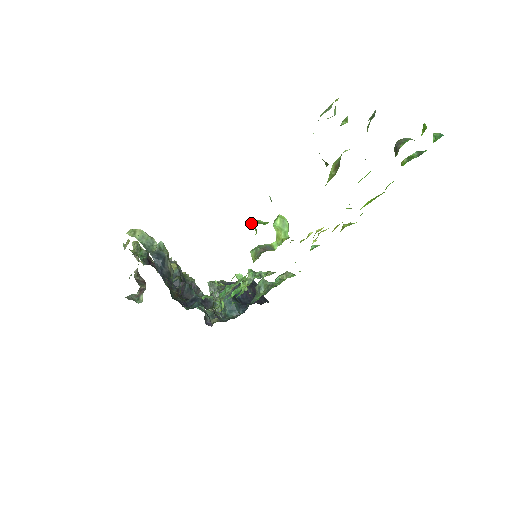
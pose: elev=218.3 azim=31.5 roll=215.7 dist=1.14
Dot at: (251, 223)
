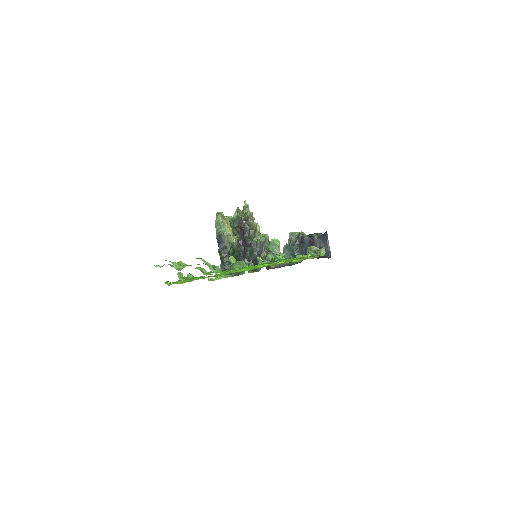
Dot at: (189, 273)
